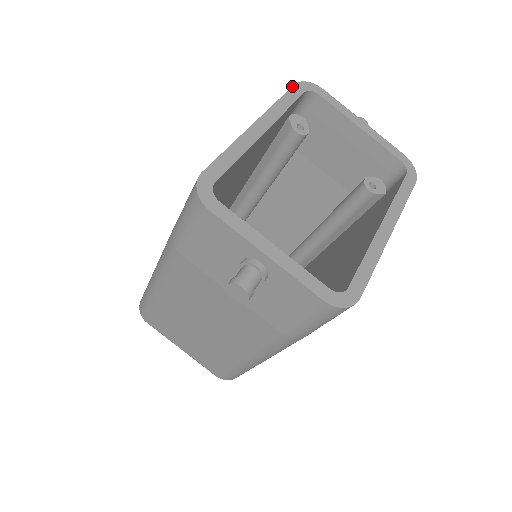
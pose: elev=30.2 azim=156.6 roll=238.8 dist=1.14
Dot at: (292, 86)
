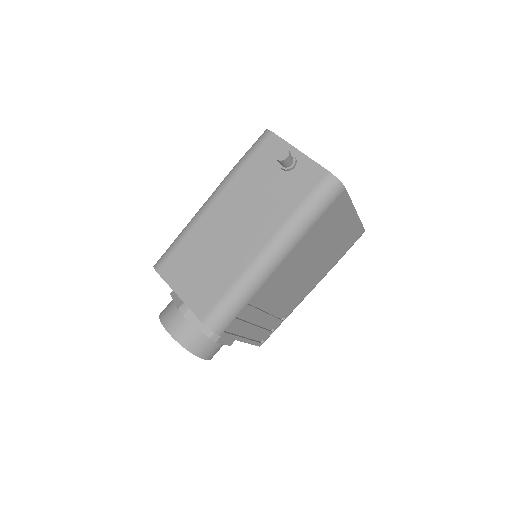
Dot at: occluded
